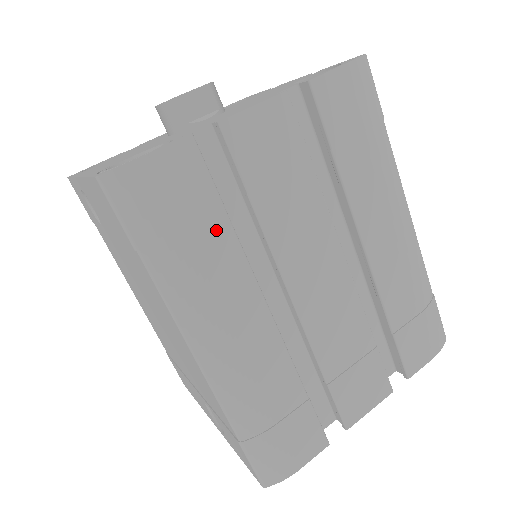
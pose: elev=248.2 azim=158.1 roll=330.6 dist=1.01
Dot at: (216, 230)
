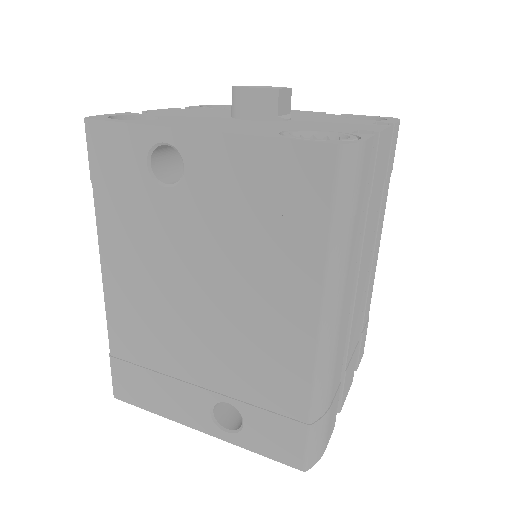
Dot at: (359, 221)
